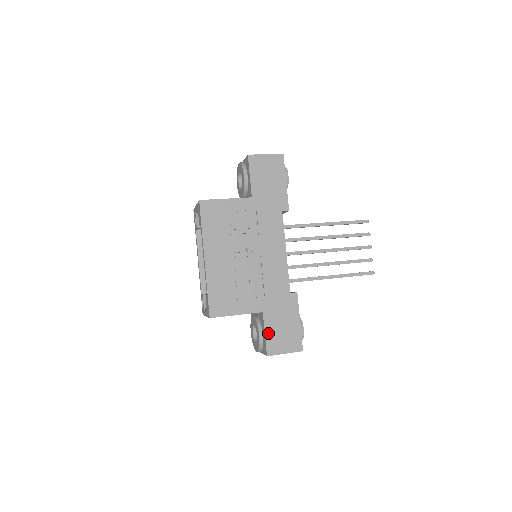
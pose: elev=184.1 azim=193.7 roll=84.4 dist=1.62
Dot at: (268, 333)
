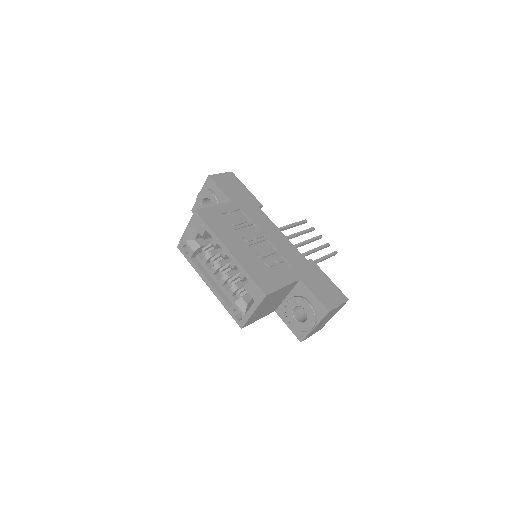
Dot at: (316, 294)
